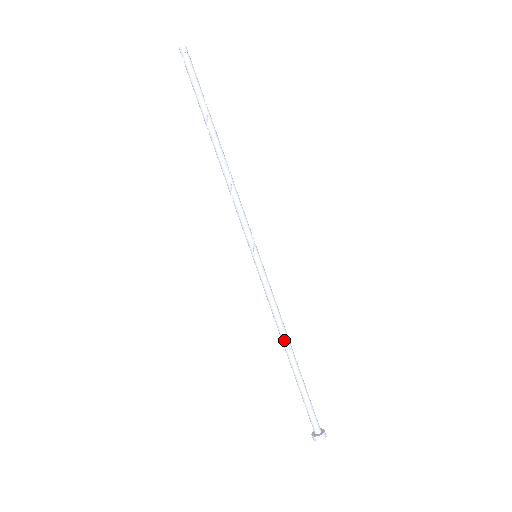
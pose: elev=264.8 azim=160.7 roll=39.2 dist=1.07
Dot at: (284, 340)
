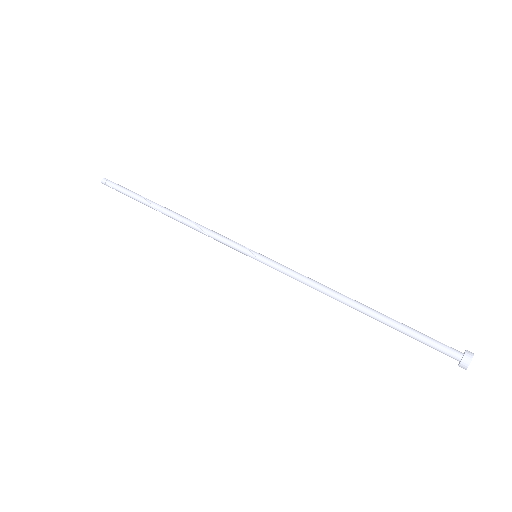
Dot at: (340, 296)
